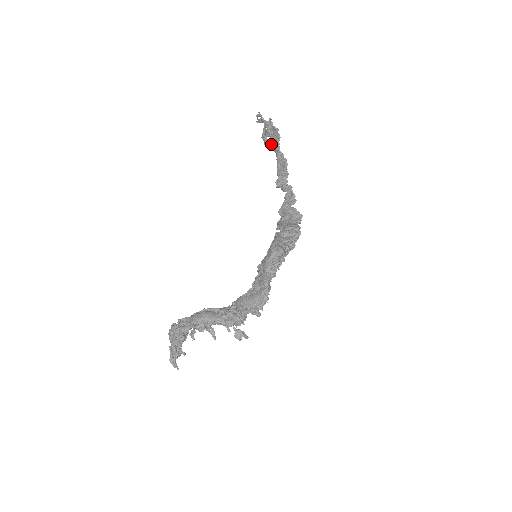
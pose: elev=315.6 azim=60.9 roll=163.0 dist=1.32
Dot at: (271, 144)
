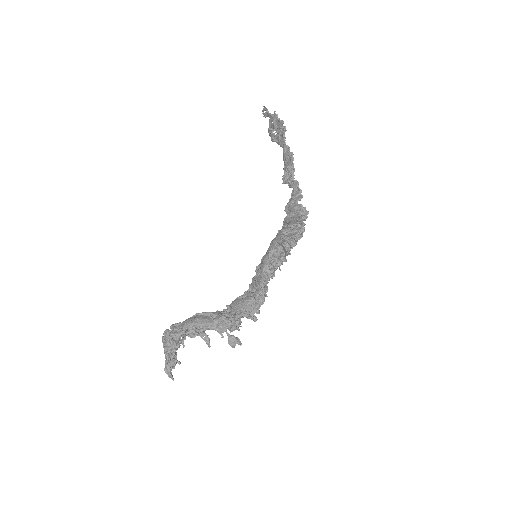
Dot at: (277, 138)
